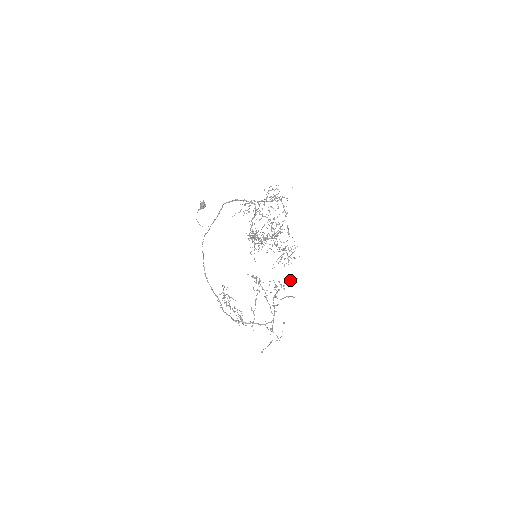
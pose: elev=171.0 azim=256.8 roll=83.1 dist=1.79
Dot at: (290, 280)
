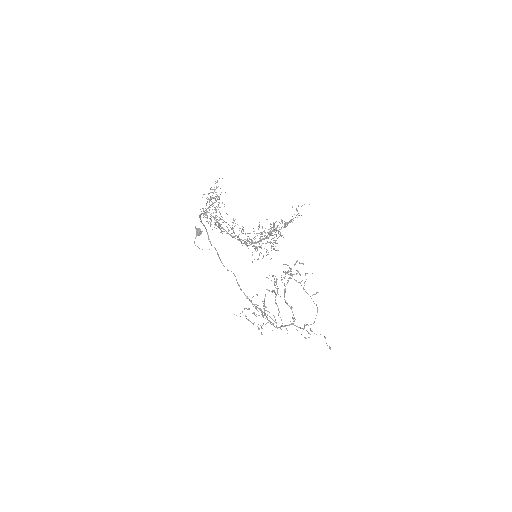
Dot at: (289, 267)
